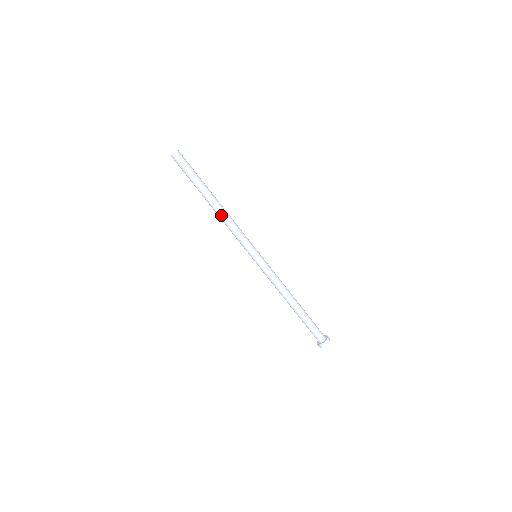
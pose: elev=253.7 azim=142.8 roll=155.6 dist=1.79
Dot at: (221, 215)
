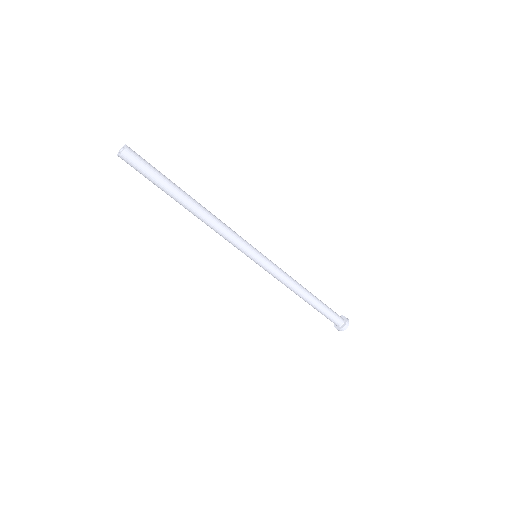
Dot at: (203, 221)
